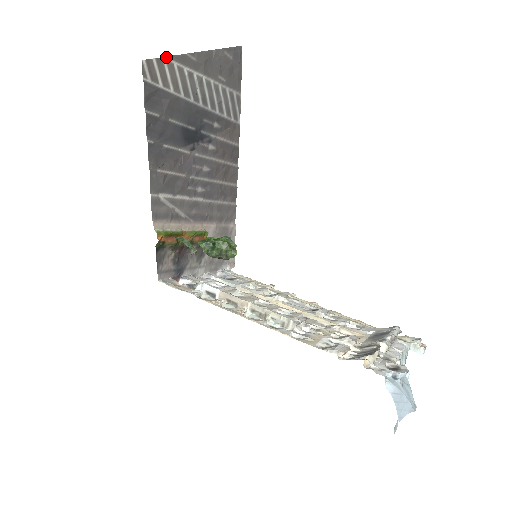
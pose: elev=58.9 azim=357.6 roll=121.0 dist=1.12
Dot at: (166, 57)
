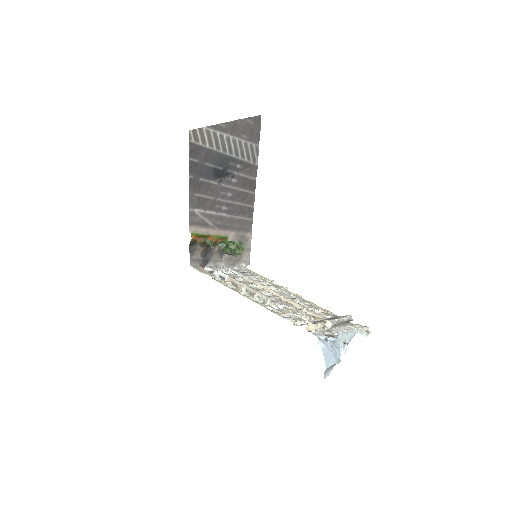
Dot at: (205, 127)
